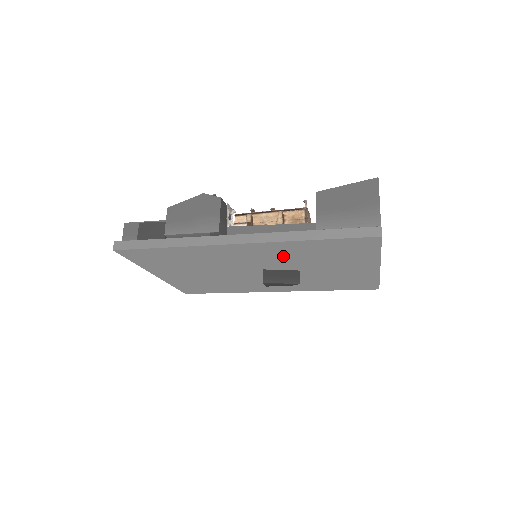
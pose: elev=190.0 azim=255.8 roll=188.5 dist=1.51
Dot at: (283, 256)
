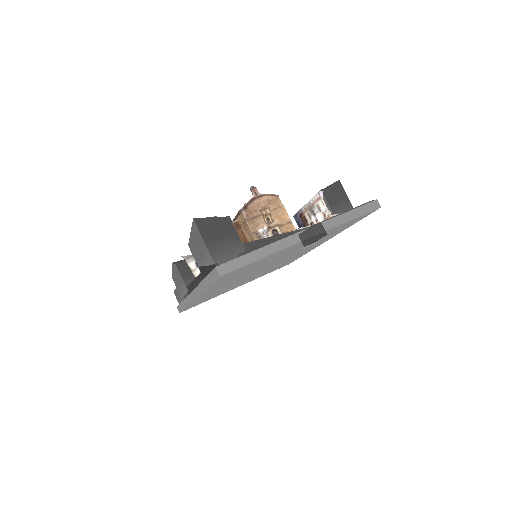
Dot at: occluded
